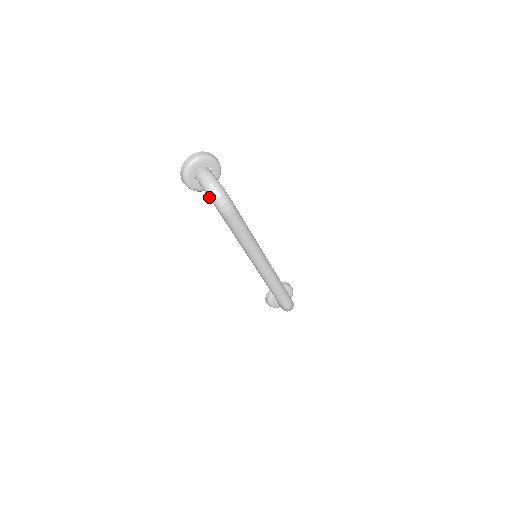
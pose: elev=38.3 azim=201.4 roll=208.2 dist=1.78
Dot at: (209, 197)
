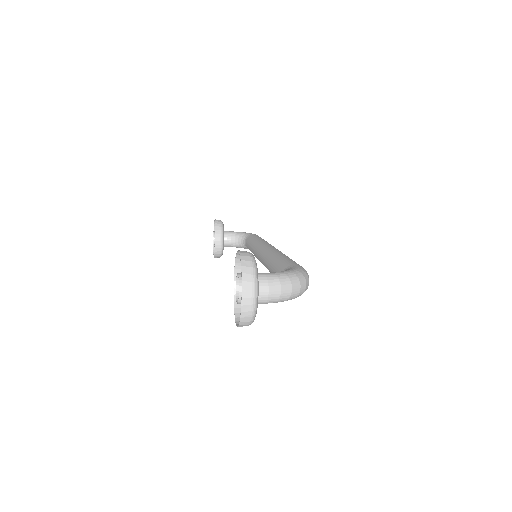
Dot at: occluded
